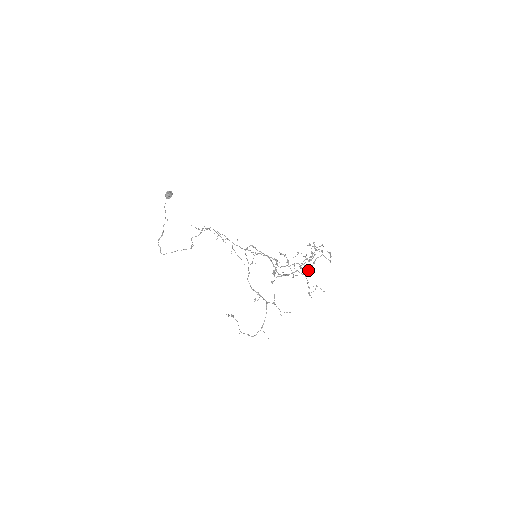
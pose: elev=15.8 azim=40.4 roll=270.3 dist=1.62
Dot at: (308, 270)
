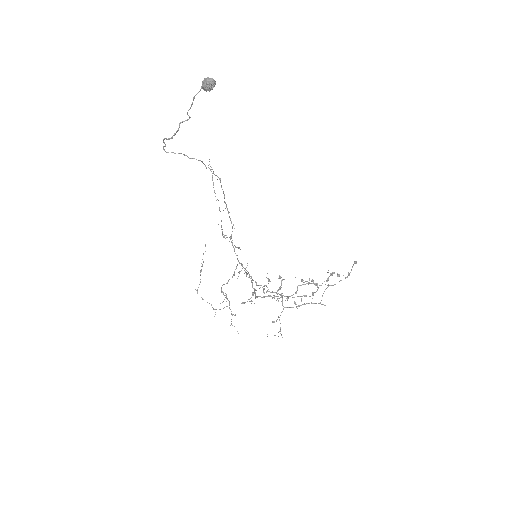
Dot at: (294, 302)
